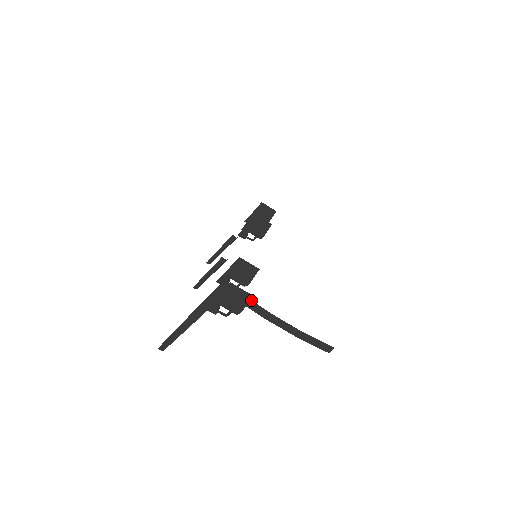
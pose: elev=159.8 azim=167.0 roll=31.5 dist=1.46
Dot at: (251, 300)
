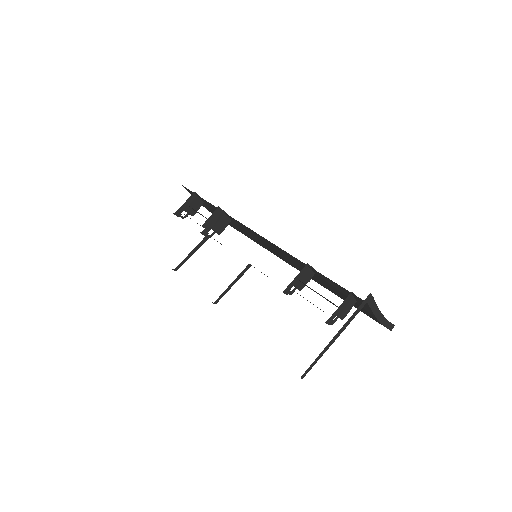
Dot at: (376, 304)
